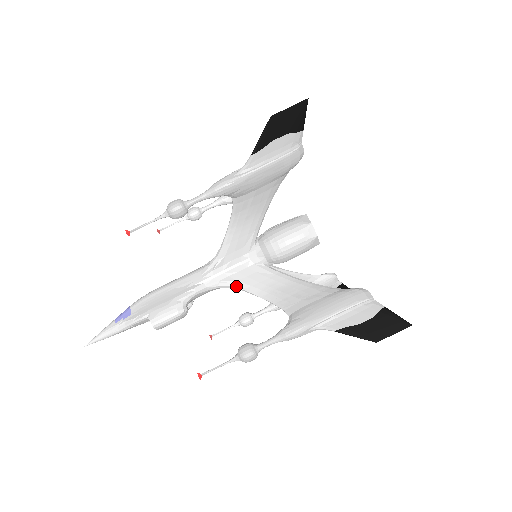
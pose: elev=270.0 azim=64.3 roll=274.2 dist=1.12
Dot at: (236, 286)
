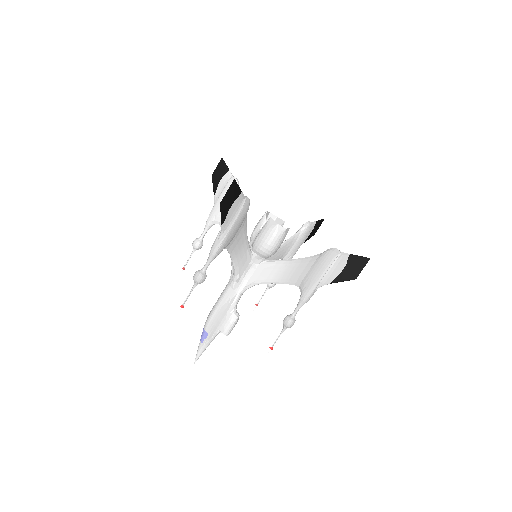
Dot at: (257, 284)
